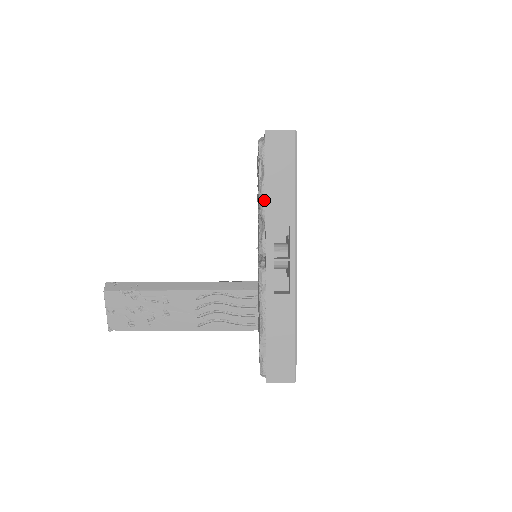
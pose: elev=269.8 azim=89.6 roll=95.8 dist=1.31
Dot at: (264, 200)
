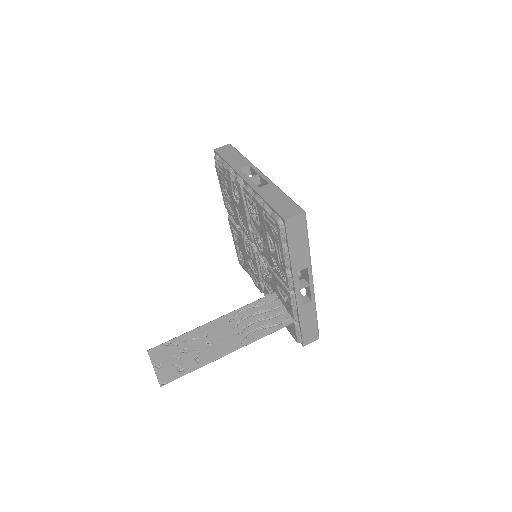
Dot at: (228, 166)
